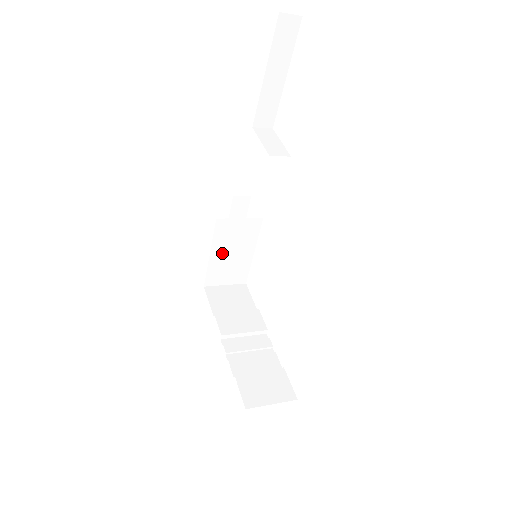
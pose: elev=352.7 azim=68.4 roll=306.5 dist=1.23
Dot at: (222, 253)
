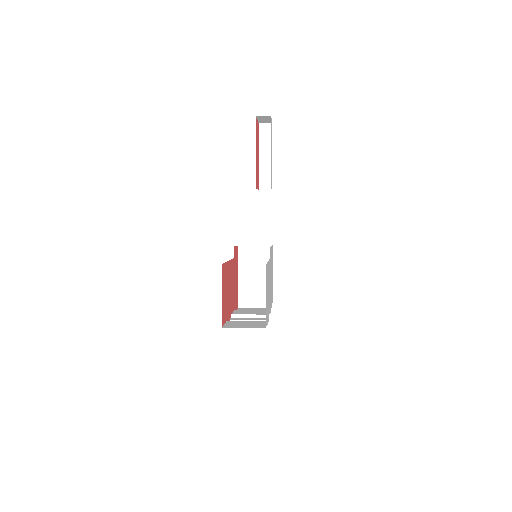
Dot at: (247, 276)
